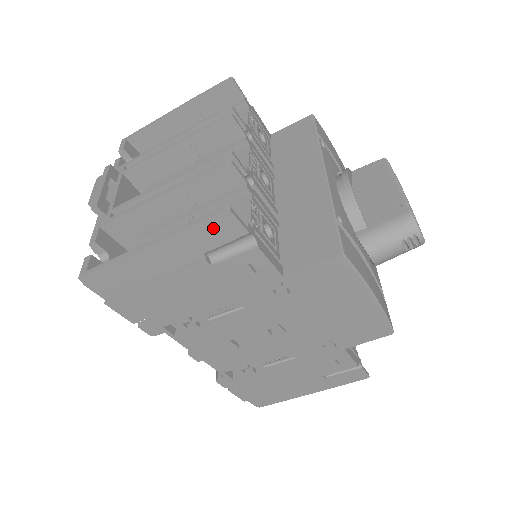
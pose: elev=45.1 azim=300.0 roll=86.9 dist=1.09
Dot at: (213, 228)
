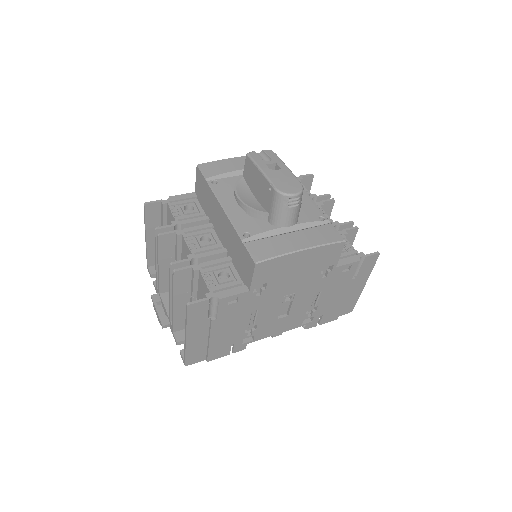
Dot at: (194, 313)
